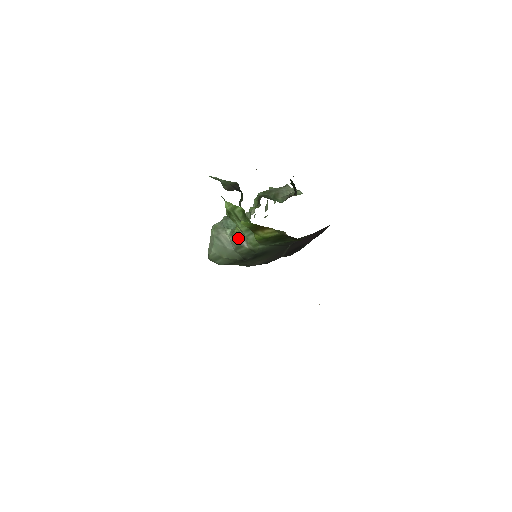
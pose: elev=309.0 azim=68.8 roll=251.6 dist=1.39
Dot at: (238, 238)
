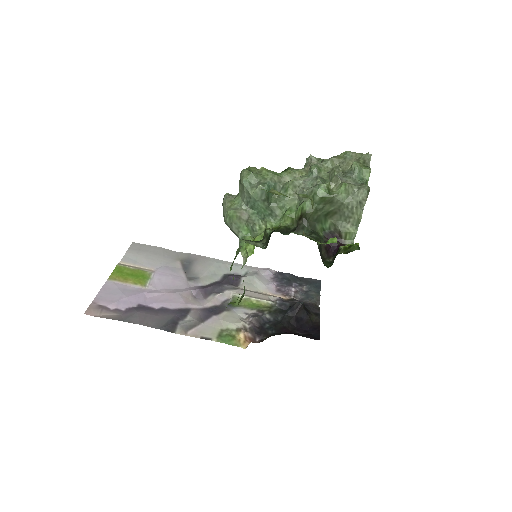
Dot at: (242, 255)
